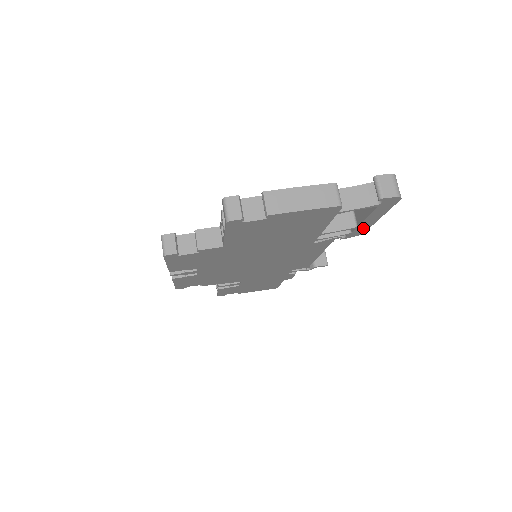
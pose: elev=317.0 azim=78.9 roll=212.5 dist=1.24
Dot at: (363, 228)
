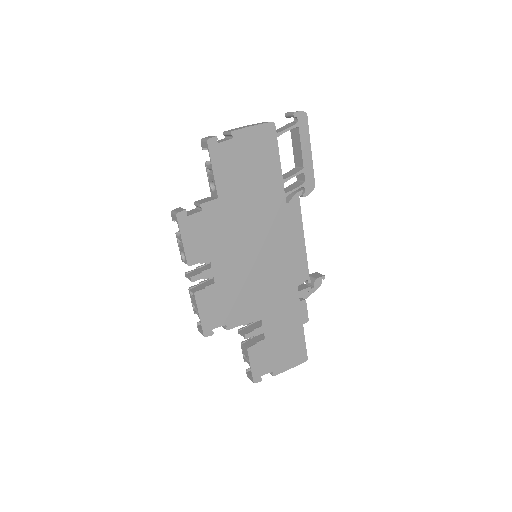
Dot at: (309, 172)
